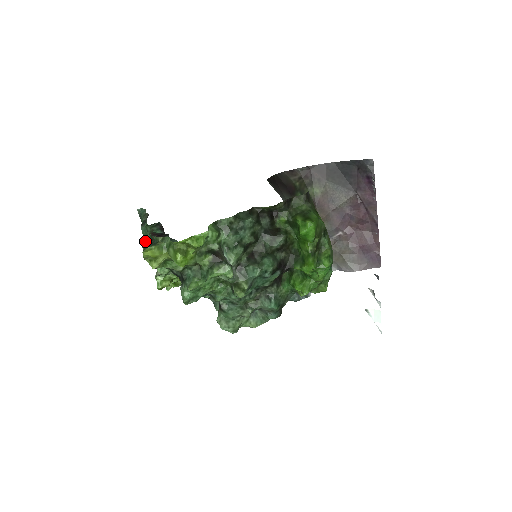
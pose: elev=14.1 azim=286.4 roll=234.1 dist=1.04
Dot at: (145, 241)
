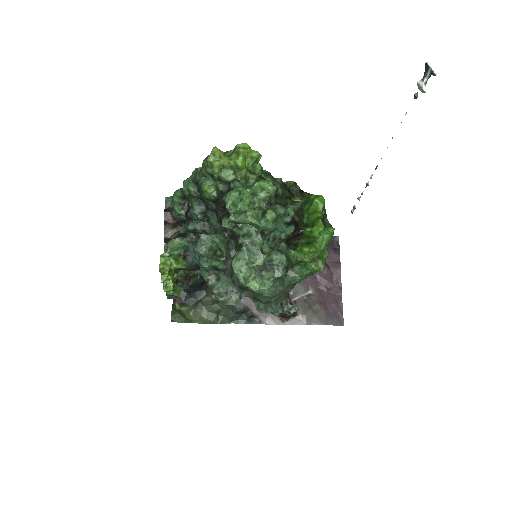
Dot at: occluded
